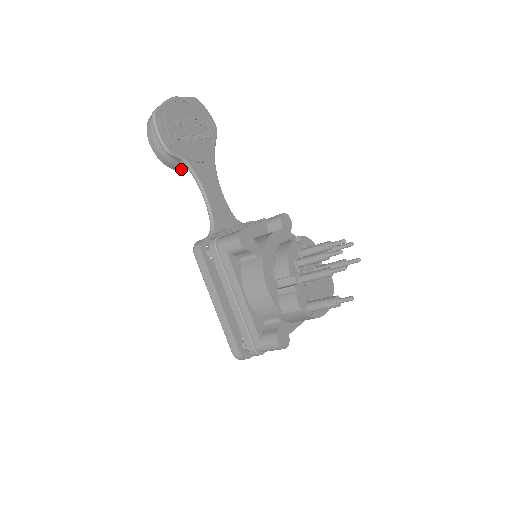
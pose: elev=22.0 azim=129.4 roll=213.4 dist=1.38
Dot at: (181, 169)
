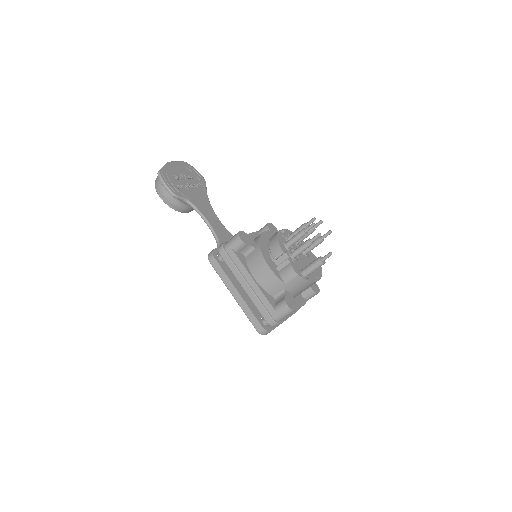
Dot at: (186, 210)
